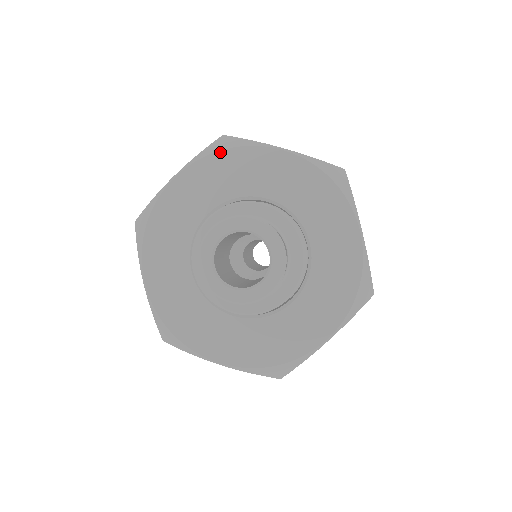
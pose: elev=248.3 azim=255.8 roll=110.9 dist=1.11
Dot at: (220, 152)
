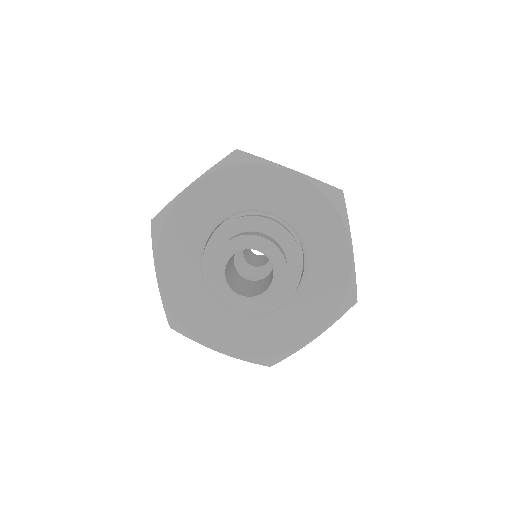
Dot at: (162, 232)
